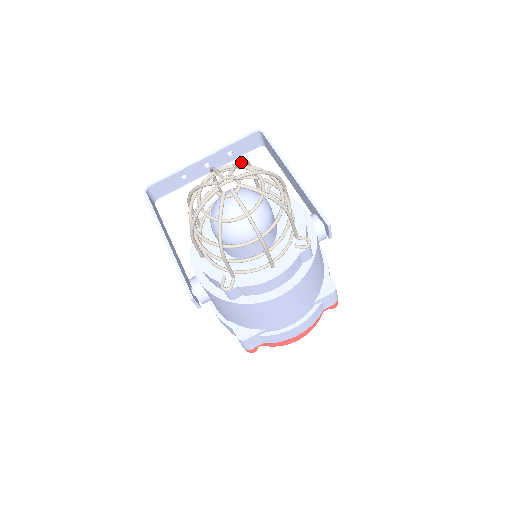
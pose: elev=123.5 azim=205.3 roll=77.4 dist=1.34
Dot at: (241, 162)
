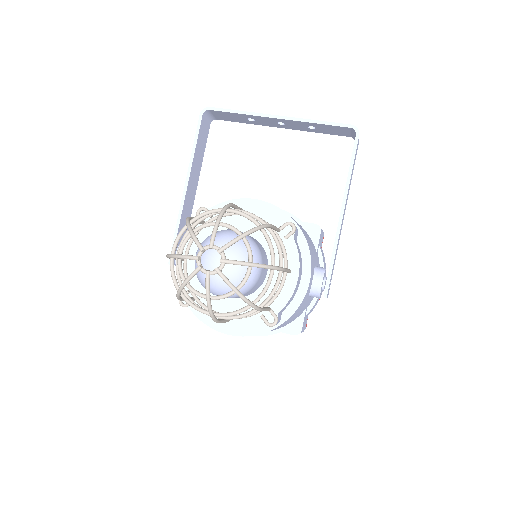
Dot at: (247, 235)
